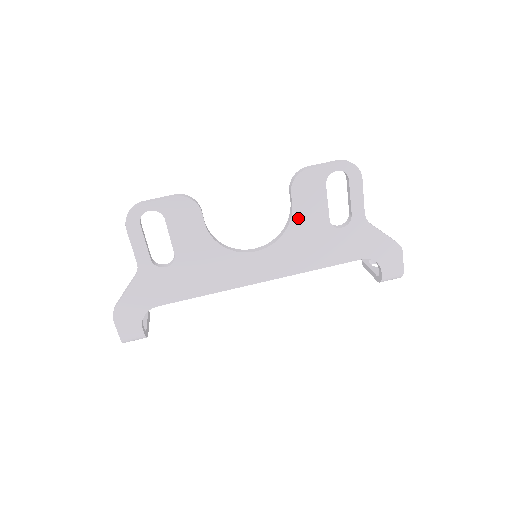
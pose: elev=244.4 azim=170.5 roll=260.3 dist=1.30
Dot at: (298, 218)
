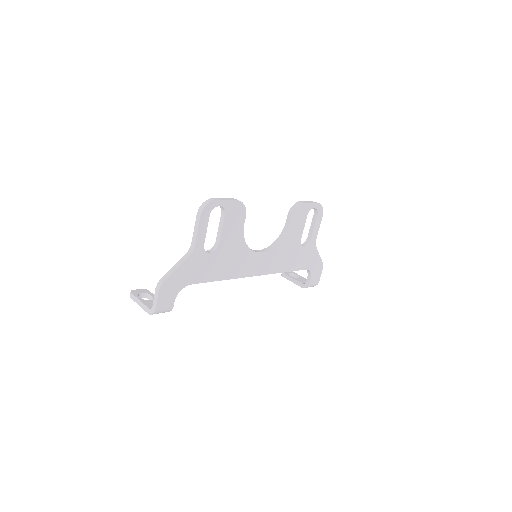
Dot at: (288, 234)
